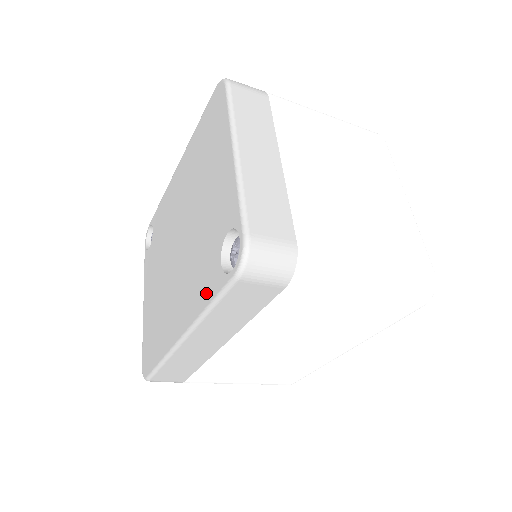
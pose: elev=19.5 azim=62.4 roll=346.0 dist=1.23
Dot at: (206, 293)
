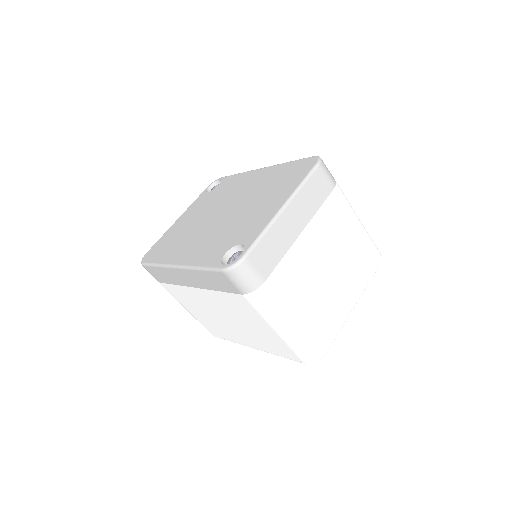
Dot at: (206, 259)
